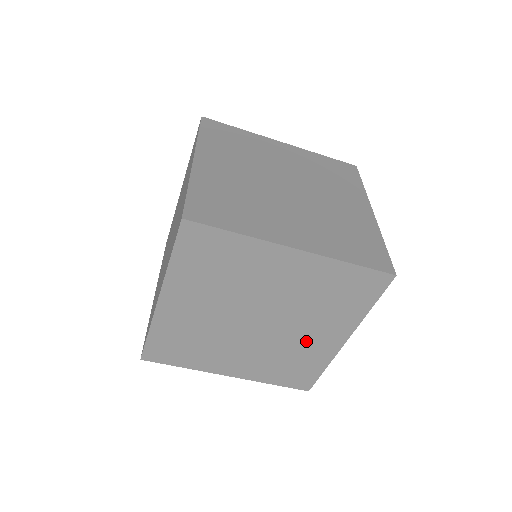
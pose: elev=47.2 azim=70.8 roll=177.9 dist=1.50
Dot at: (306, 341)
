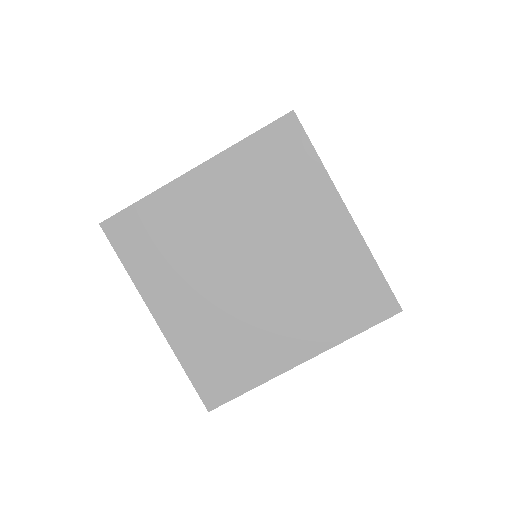
Dot at: (315, 248)
